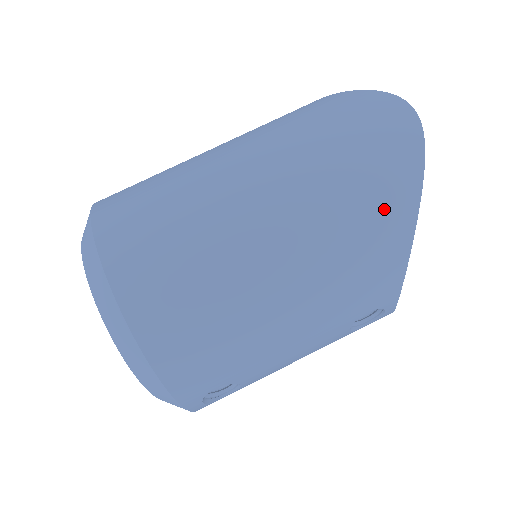
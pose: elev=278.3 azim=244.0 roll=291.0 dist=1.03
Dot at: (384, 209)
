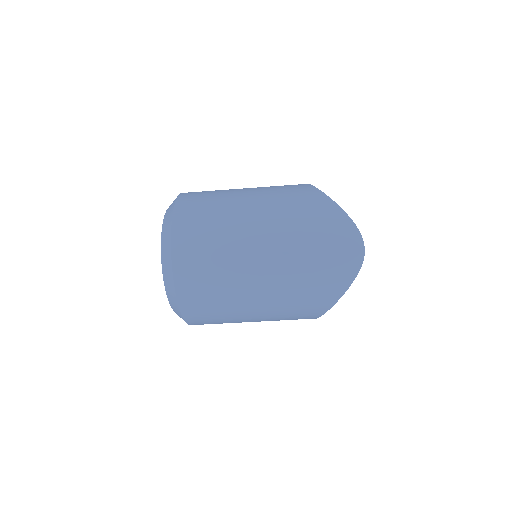
Dot at: (322, 294)
